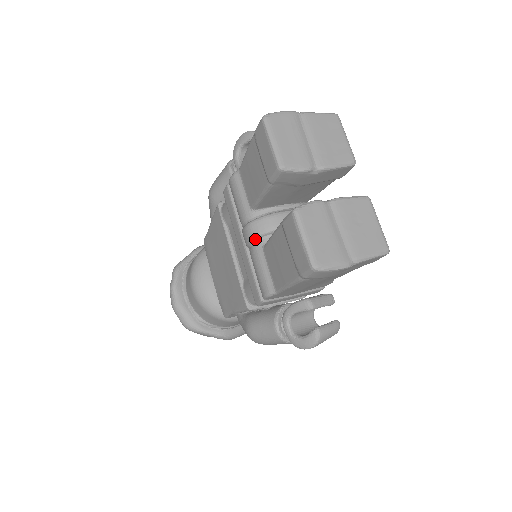
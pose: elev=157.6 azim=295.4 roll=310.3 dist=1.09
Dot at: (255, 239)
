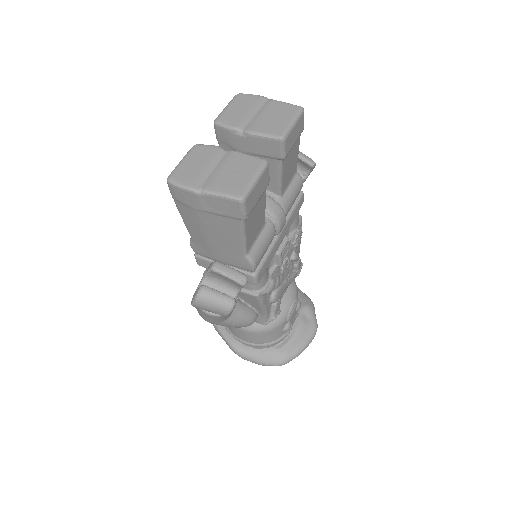
Dot at: occluded
